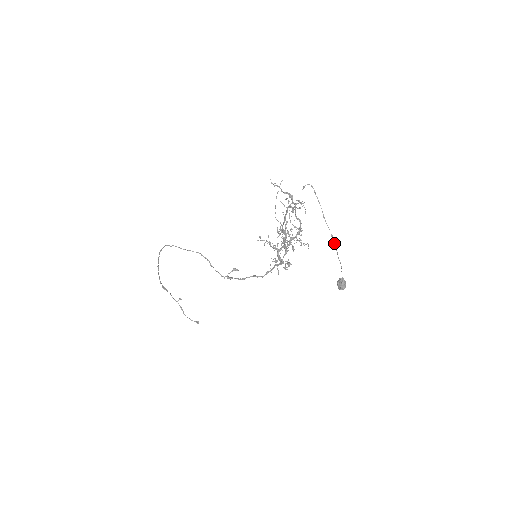
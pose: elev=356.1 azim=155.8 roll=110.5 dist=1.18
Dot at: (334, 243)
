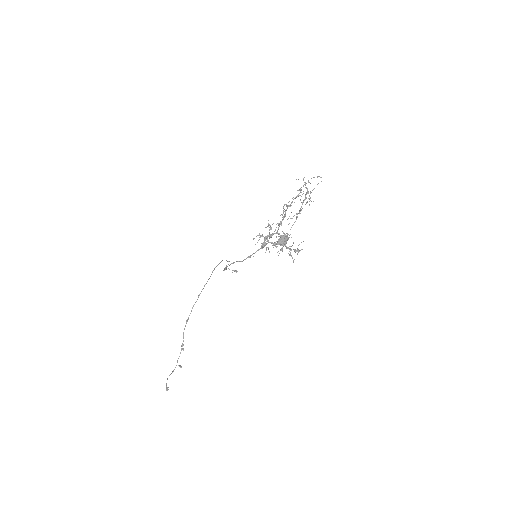
Dot at: occluded
